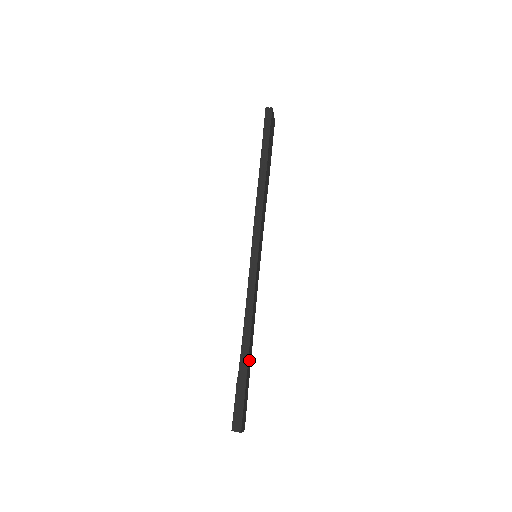
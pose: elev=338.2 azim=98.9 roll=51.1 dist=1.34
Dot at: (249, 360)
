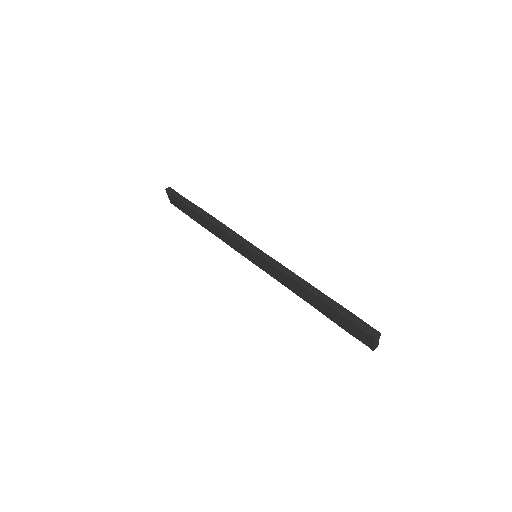
Dot at: occluded
